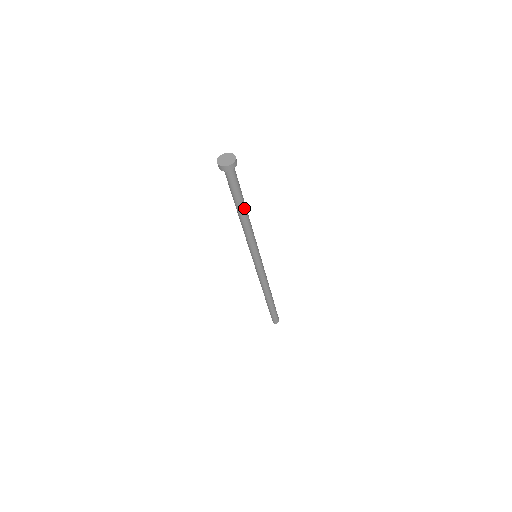
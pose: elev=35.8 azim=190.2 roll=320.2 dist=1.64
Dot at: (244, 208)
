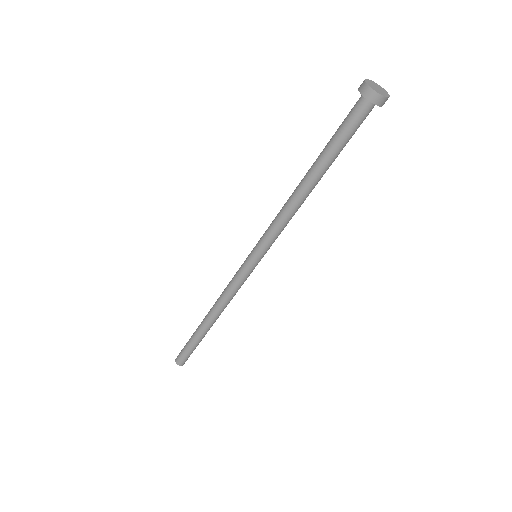
Dot at: (323, 174)
